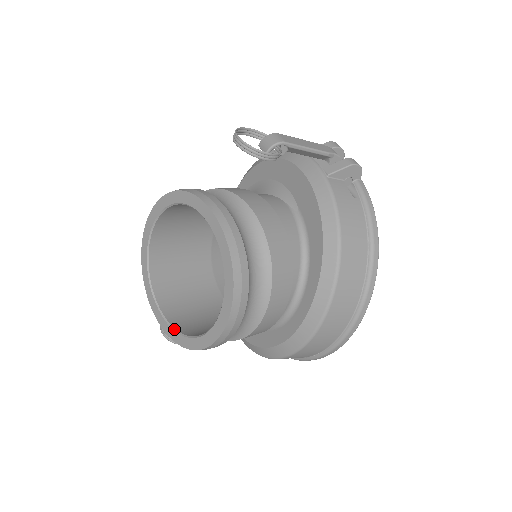
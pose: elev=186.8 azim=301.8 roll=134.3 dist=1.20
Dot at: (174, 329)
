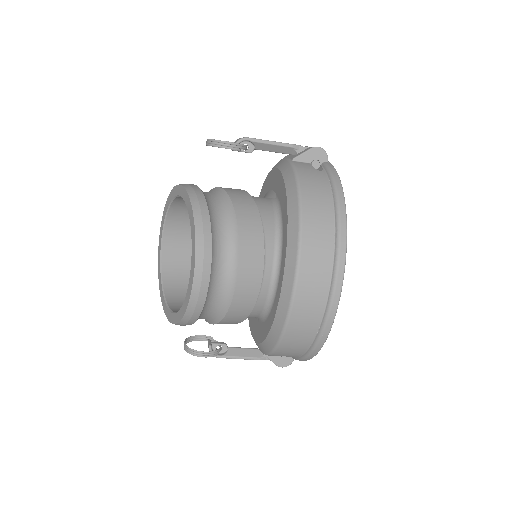
Dot at: (173, 312)
